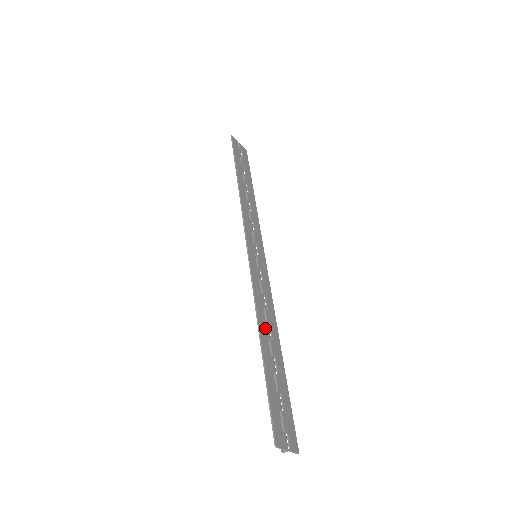
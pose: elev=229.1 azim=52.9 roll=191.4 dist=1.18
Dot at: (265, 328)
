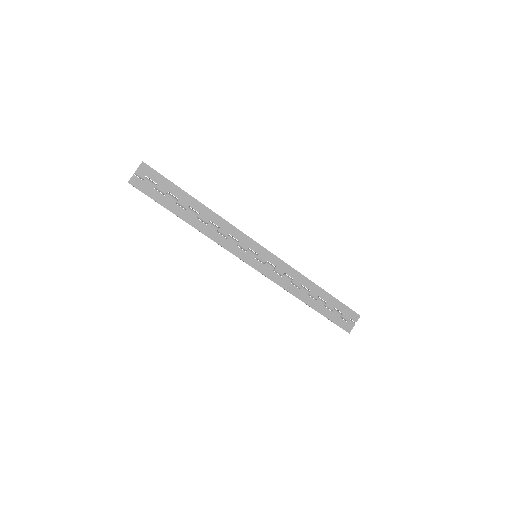
Dot at: (302, 293)
